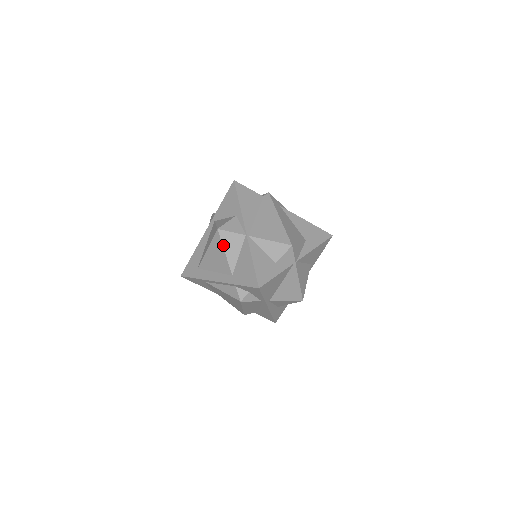
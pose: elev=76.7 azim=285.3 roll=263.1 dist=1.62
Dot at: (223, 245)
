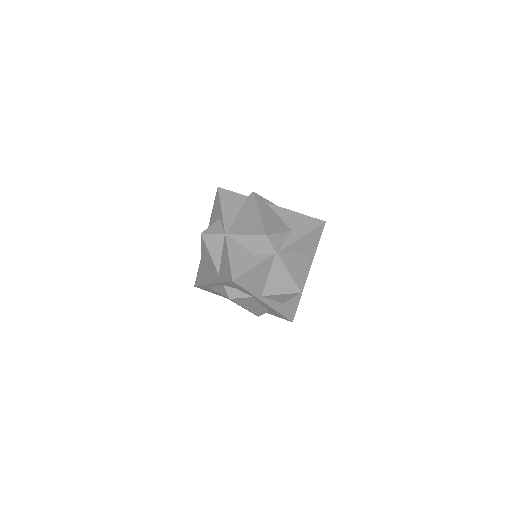
Dot at: (207, 247)
